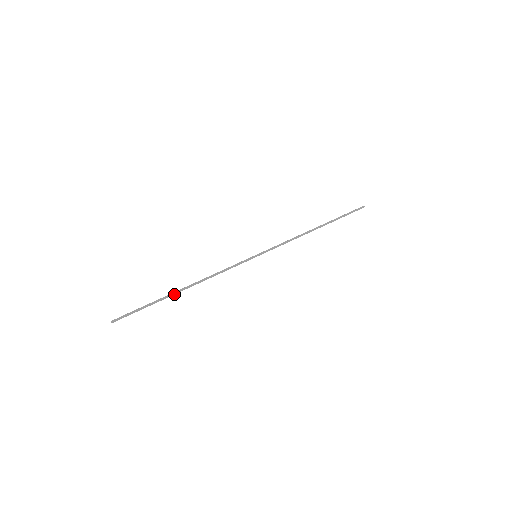
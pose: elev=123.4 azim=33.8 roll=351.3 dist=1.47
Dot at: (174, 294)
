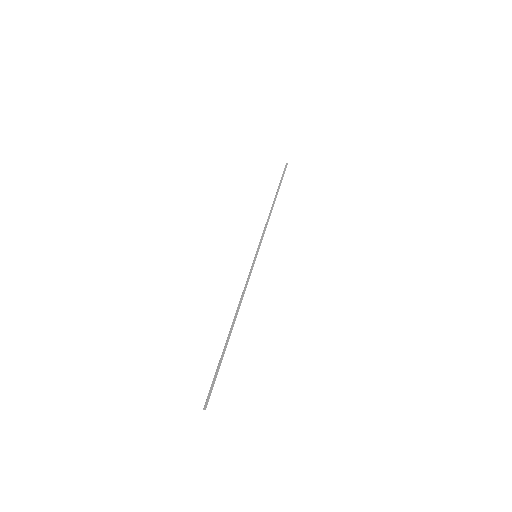
Dot at: occluded
